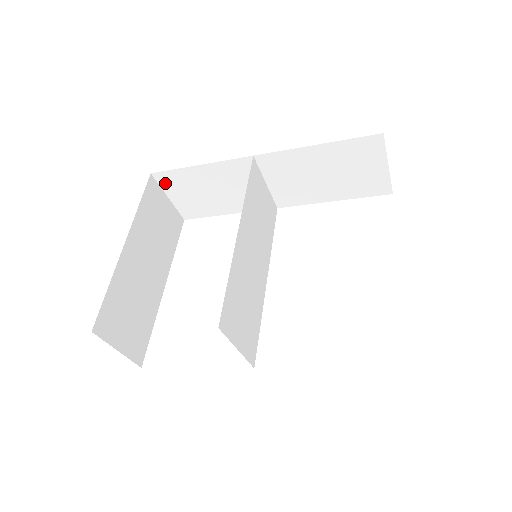
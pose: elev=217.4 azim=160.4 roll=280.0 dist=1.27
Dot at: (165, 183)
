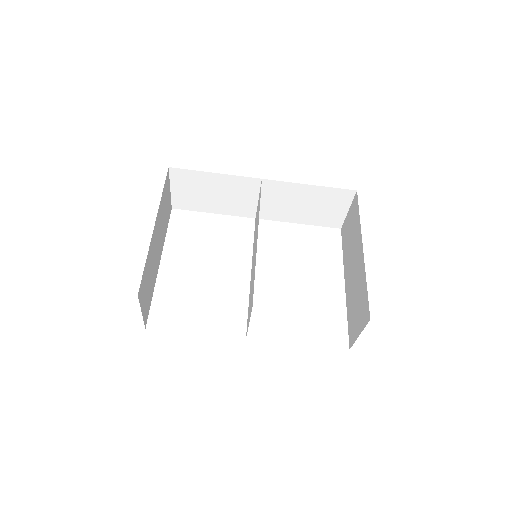
Dot at: (176, 177)
